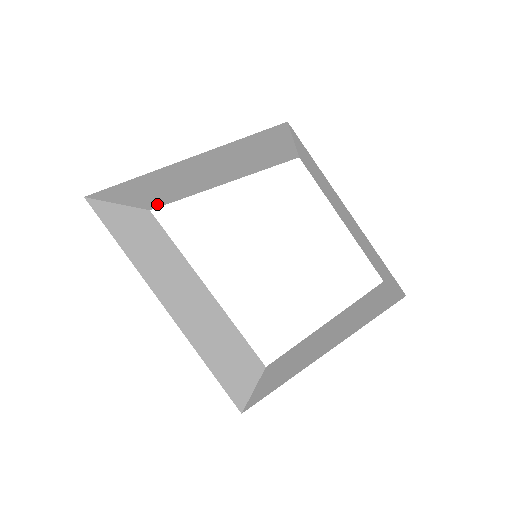
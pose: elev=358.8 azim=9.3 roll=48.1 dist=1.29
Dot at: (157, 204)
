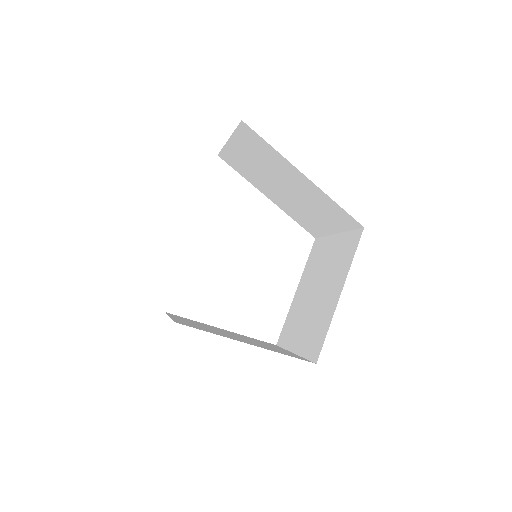
Dot at: (229, 160)
